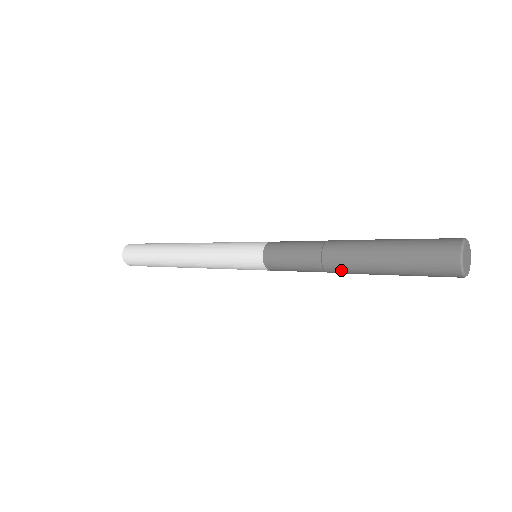
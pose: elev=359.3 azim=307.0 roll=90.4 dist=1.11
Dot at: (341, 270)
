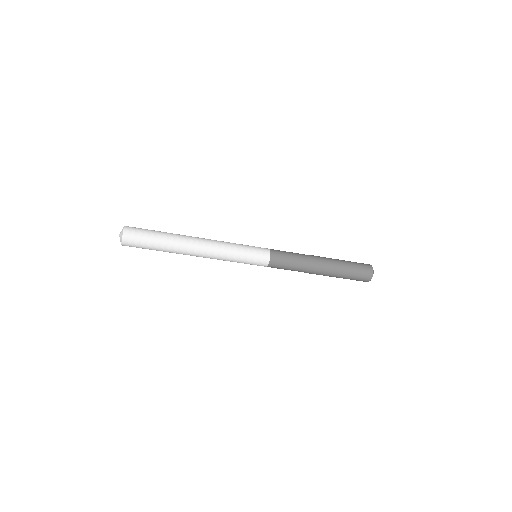
Dot at: occluded
